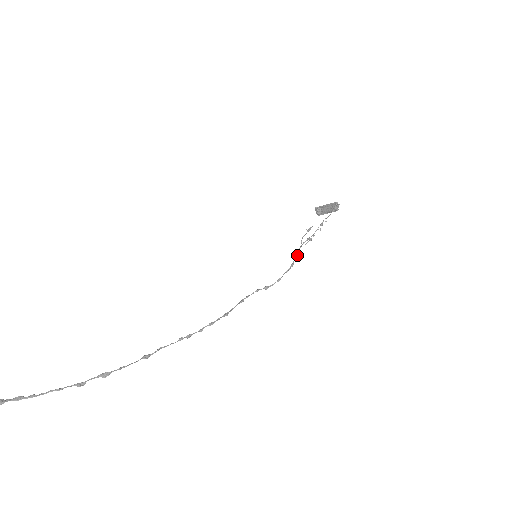
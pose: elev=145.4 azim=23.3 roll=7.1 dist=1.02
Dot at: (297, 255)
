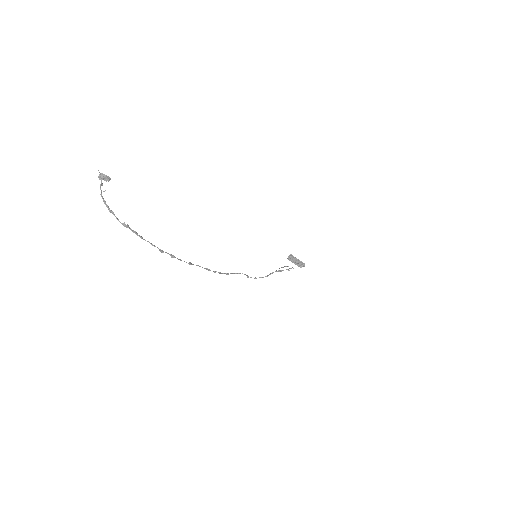
Dot at: occluded
